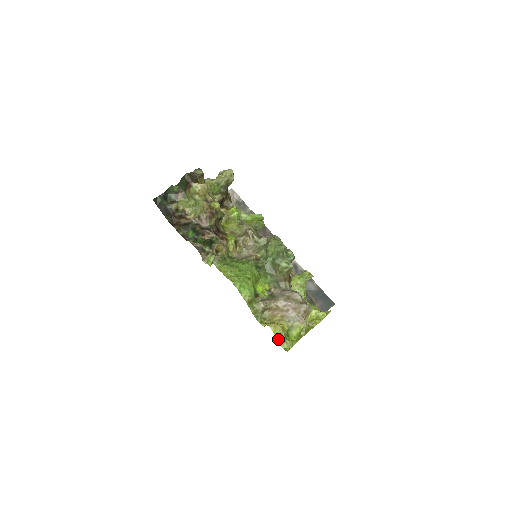
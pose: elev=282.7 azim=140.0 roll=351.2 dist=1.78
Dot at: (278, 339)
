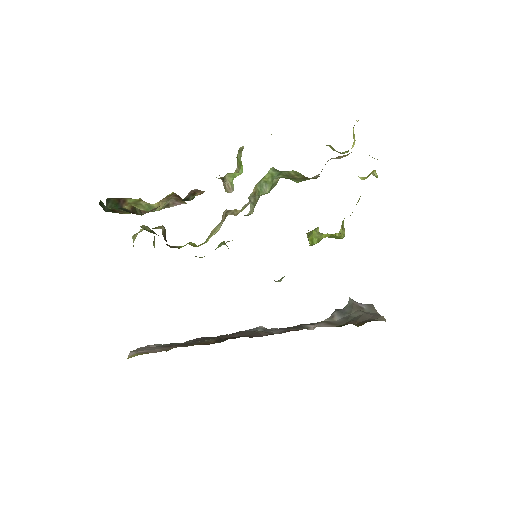
Dot at: occluded
